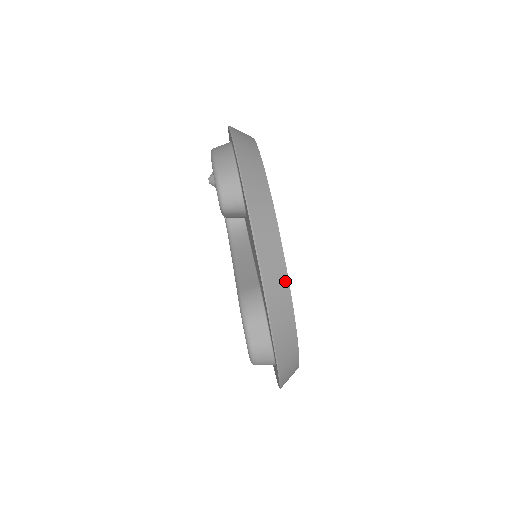
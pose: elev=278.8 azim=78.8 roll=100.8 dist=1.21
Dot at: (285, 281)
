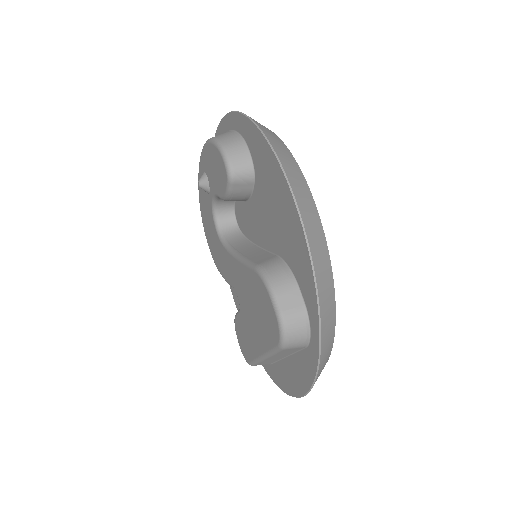
Dot at: (318, 219)
